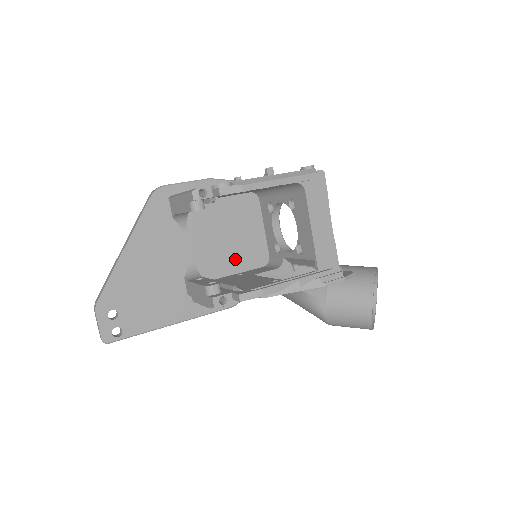
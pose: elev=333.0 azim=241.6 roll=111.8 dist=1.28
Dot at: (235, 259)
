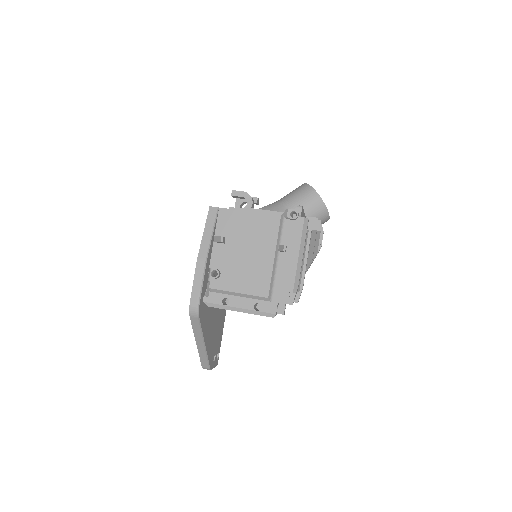
Dot at: occluded
